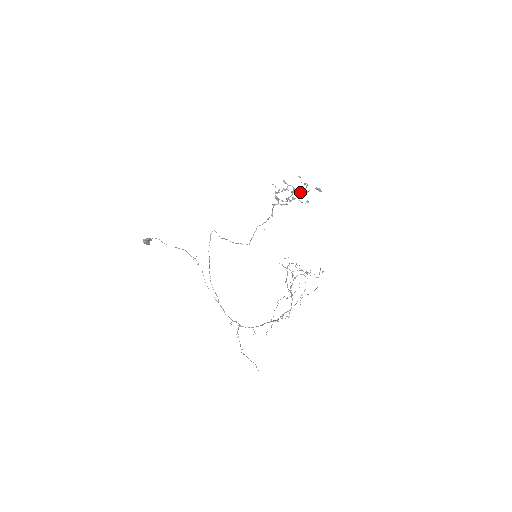
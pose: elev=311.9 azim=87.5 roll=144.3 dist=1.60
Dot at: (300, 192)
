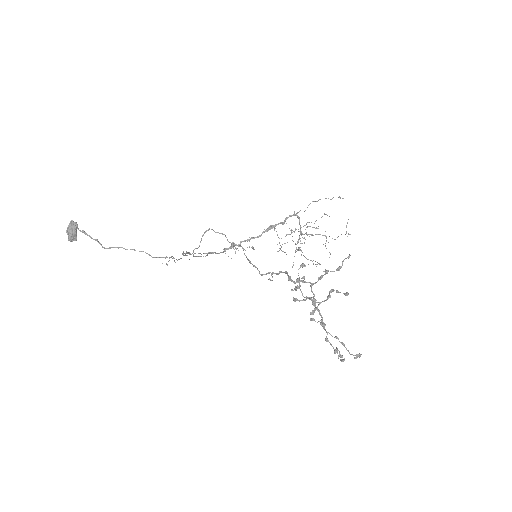
Dot at: occluded
